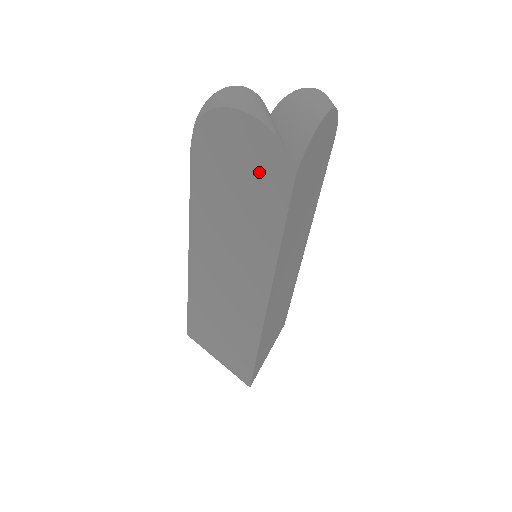
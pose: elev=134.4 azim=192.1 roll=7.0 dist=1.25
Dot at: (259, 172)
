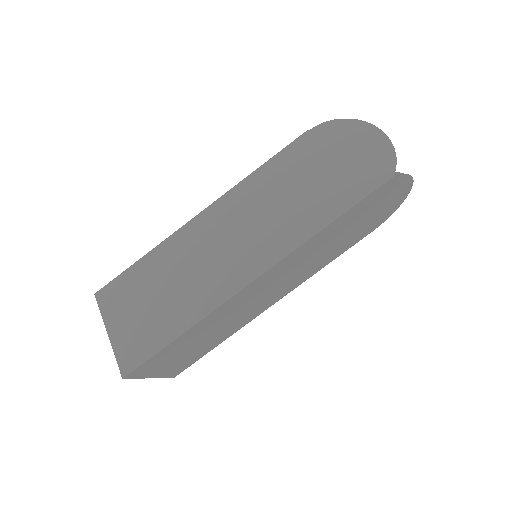
Dot at: (356, 168)
